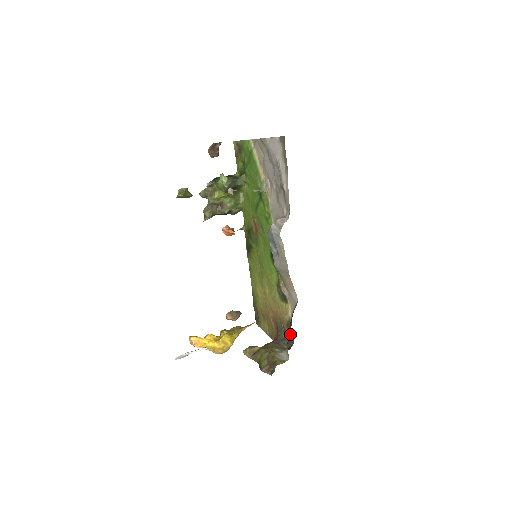
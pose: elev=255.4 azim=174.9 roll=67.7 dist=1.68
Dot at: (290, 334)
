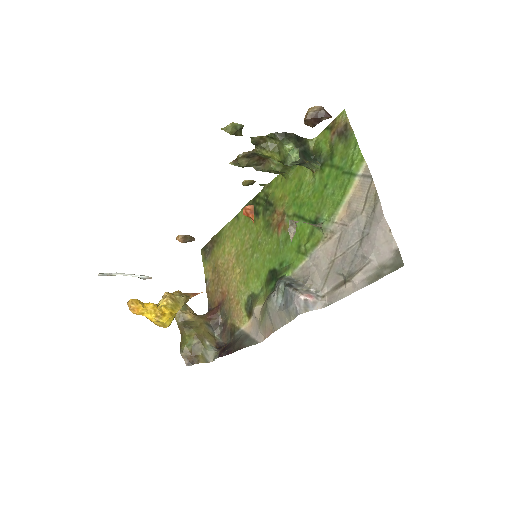
Dot at: (230, 353)
